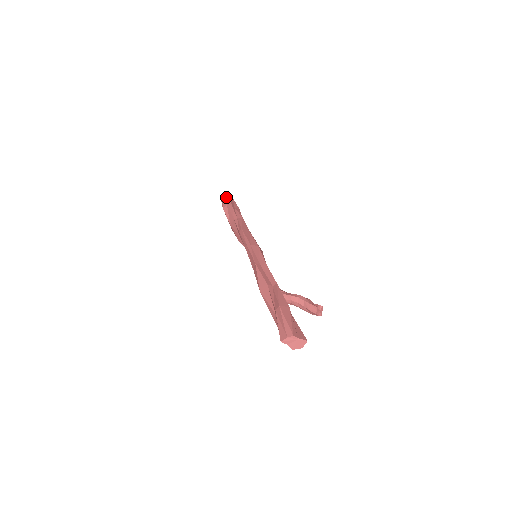
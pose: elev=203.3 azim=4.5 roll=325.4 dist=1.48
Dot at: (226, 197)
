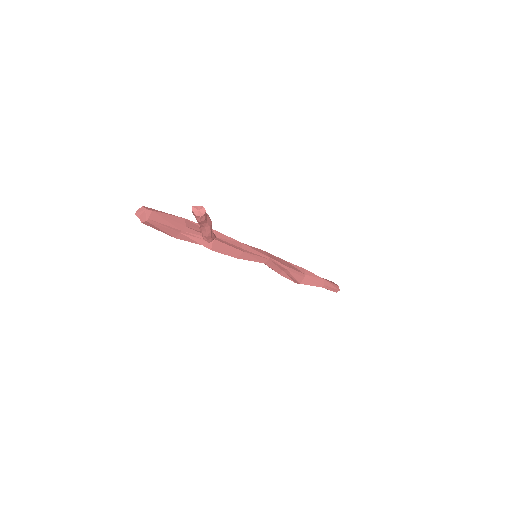
Dot at: occluded
